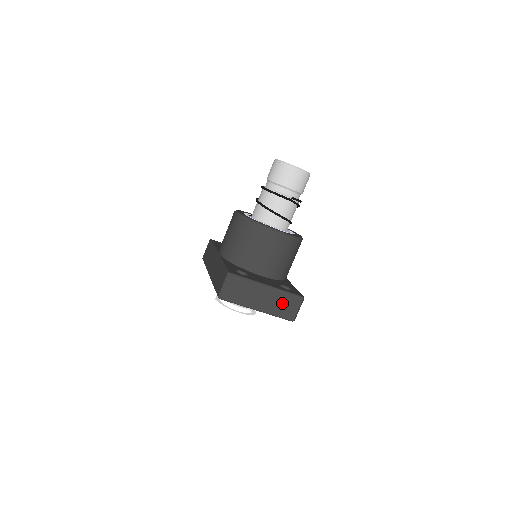
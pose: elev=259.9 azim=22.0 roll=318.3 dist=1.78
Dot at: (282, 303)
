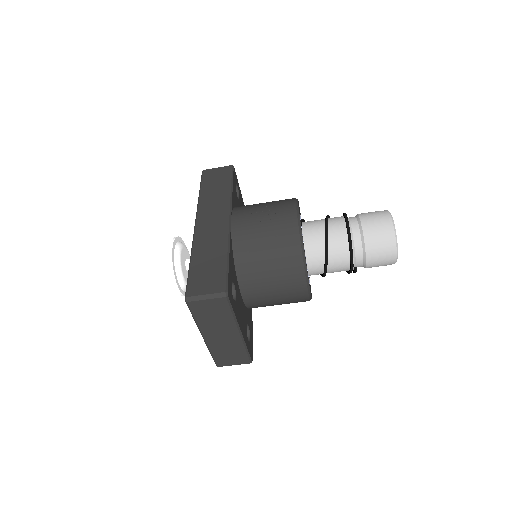
Dot at: (230, 351)
